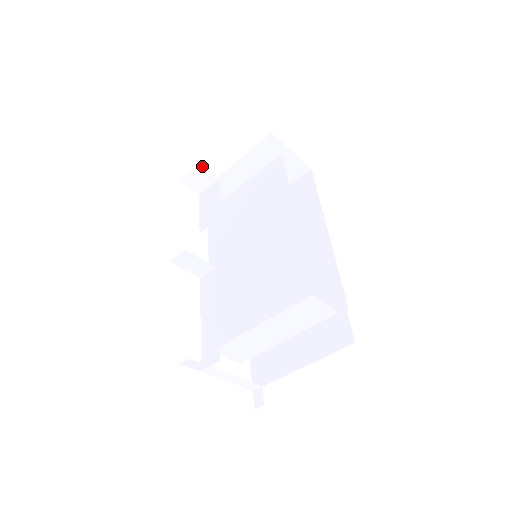
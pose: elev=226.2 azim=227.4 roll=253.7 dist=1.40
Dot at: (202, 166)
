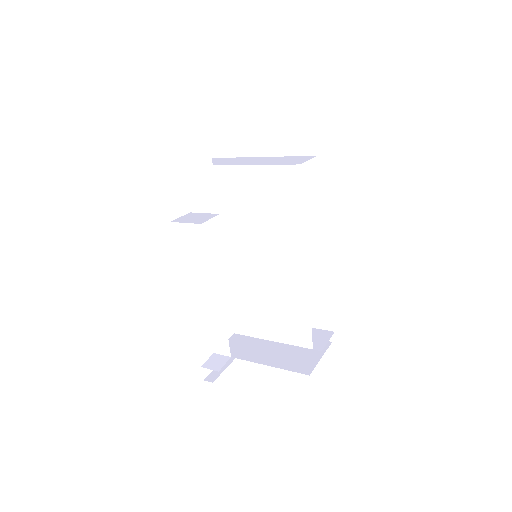
Dot at: occluded
